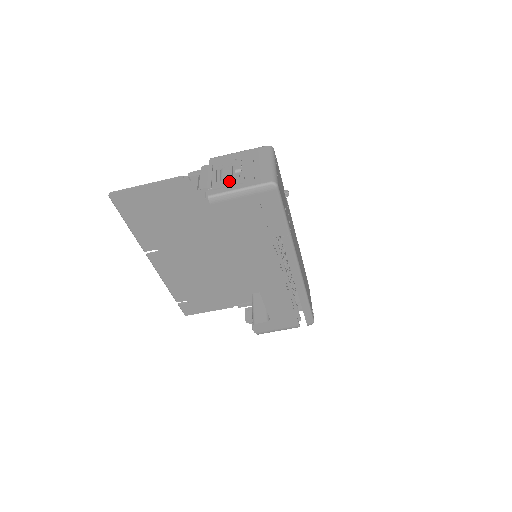
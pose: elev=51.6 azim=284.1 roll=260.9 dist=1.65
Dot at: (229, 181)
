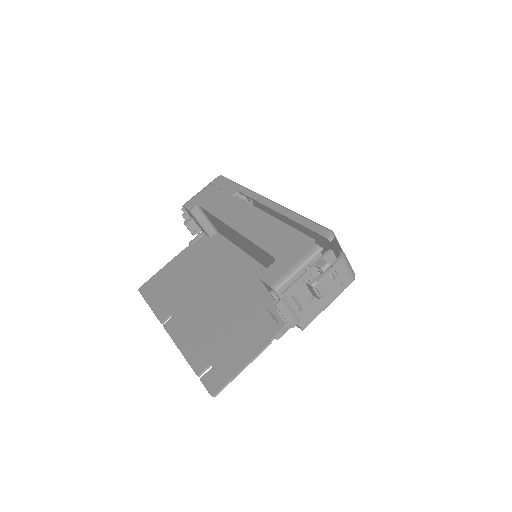
Dot at: occluded
